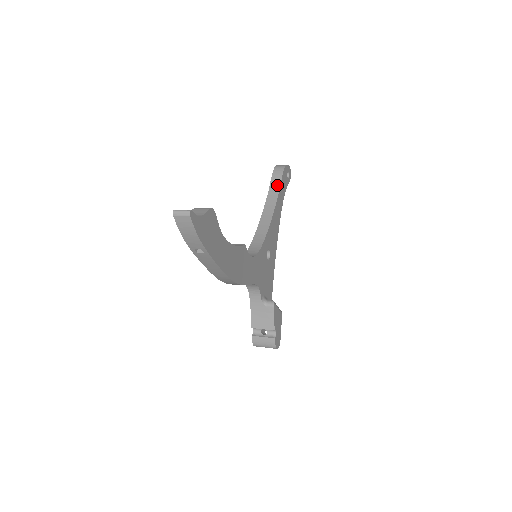
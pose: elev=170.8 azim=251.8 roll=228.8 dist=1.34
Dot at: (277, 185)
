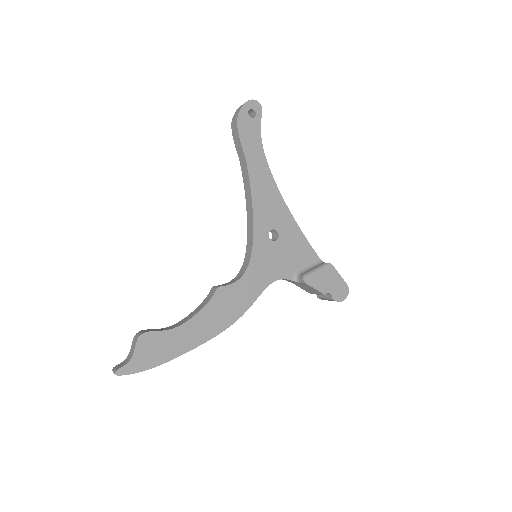
Dot at: (241, 151)
